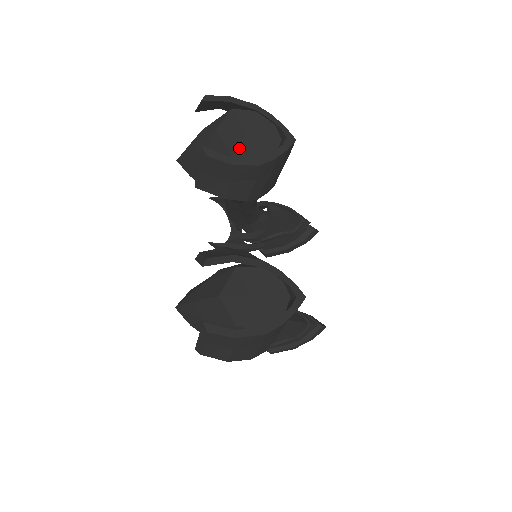
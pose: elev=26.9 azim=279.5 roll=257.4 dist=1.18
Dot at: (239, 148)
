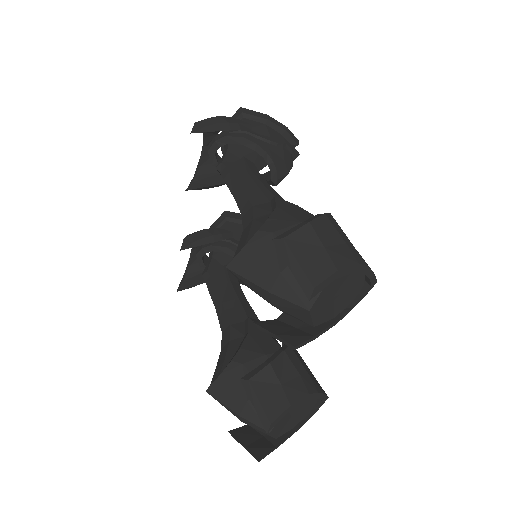
Dot at: (323, 314)
